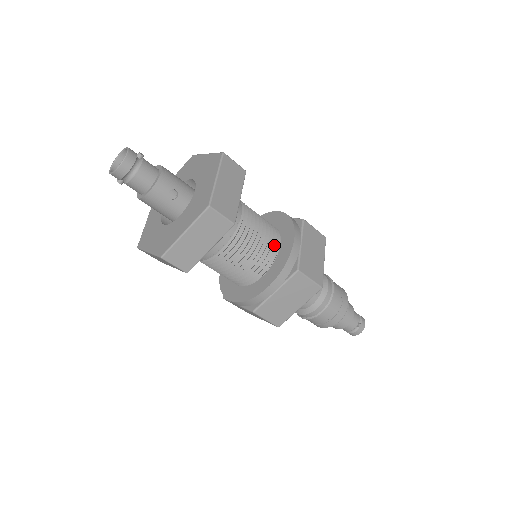
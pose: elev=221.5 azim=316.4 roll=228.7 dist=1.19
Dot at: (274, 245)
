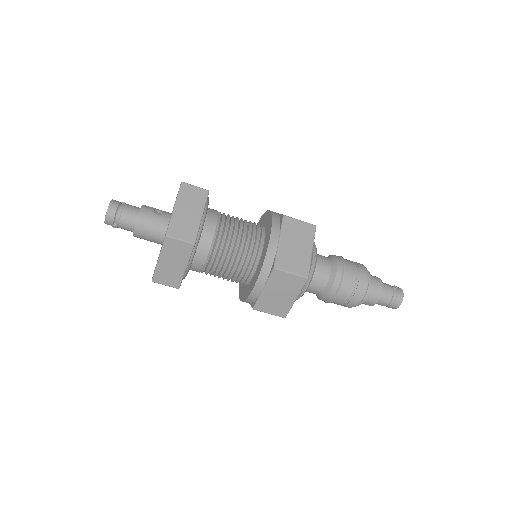
Dot at: (259, 225)
